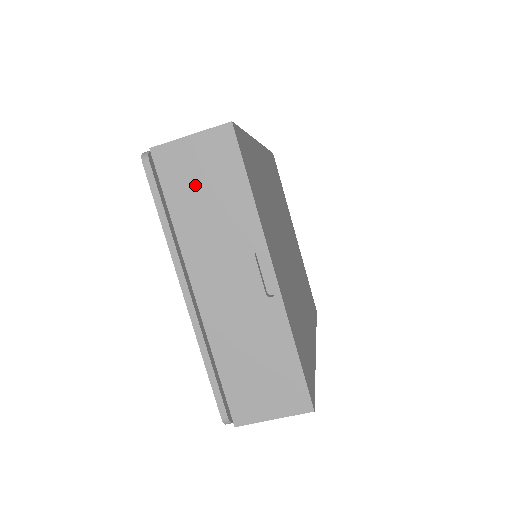
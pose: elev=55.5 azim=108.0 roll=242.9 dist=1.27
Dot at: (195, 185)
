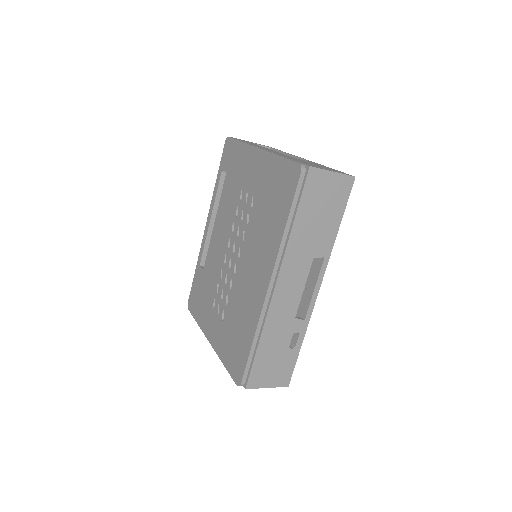
Dot at: occluded
